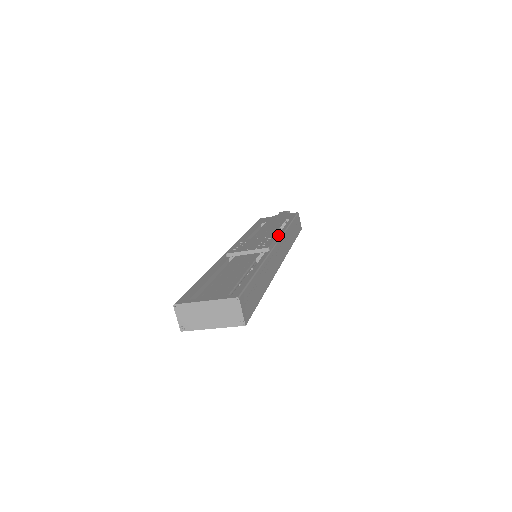
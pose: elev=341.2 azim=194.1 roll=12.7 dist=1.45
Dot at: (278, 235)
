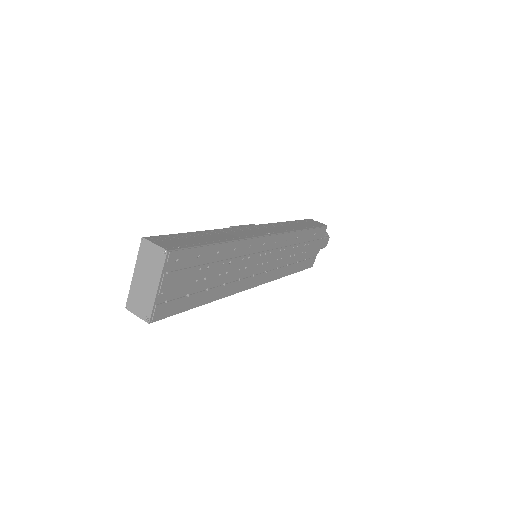
Dot at: occluded
